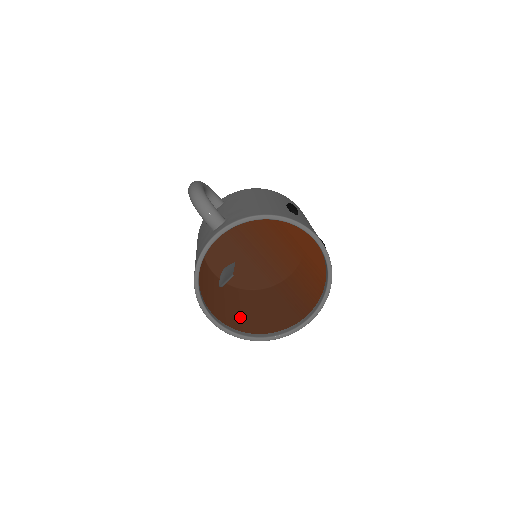
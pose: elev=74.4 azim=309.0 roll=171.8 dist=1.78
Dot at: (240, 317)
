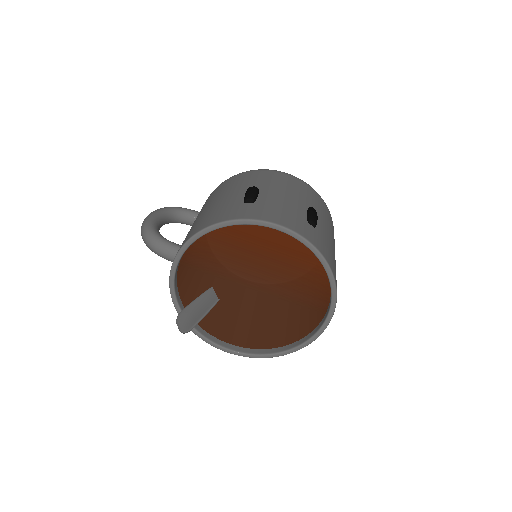
Dot at: (256, 336)
